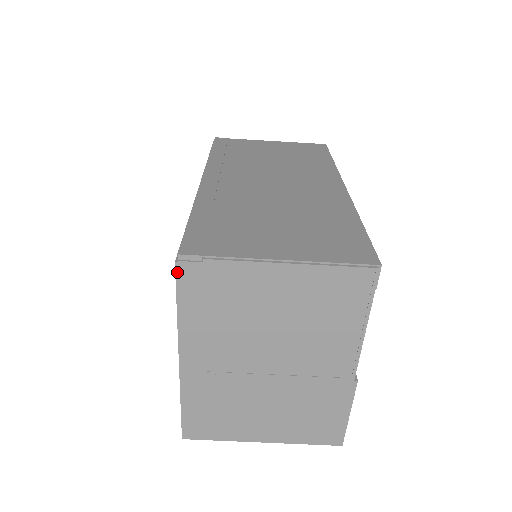
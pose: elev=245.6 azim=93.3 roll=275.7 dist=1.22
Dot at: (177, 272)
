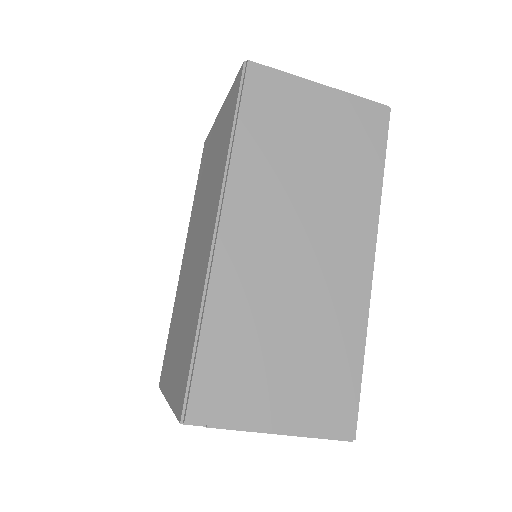
Dot at: occluded
